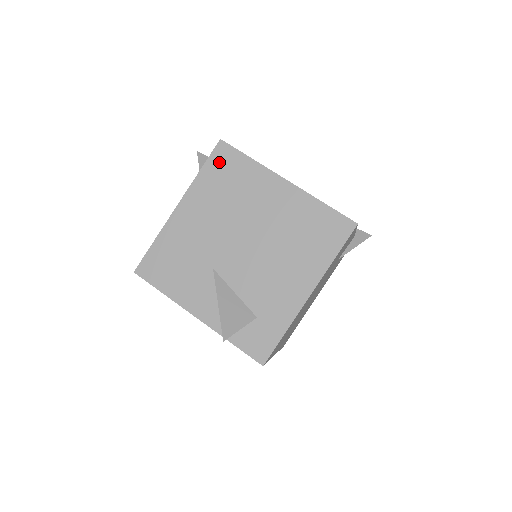
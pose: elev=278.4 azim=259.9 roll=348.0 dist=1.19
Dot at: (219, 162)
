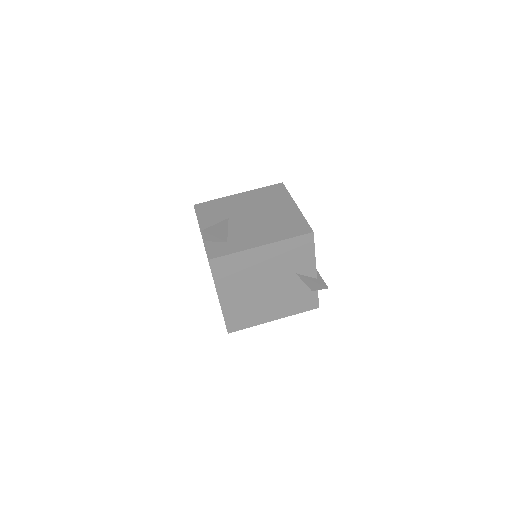
Dot at: (273, 188)
